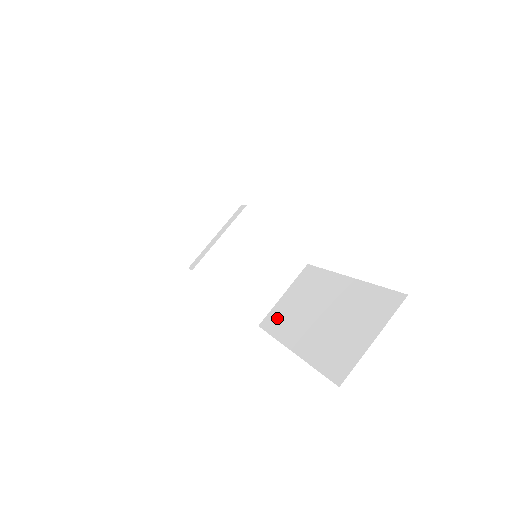
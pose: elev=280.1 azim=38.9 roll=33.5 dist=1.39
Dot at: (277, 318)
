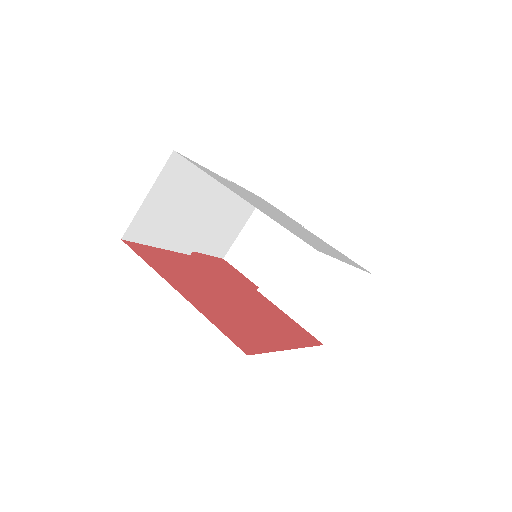
Dot at: occluded
